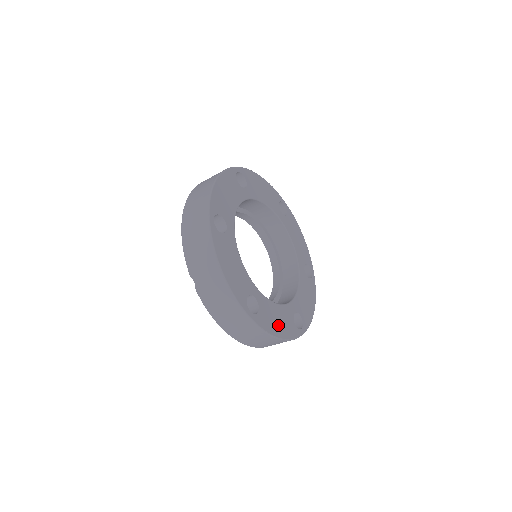
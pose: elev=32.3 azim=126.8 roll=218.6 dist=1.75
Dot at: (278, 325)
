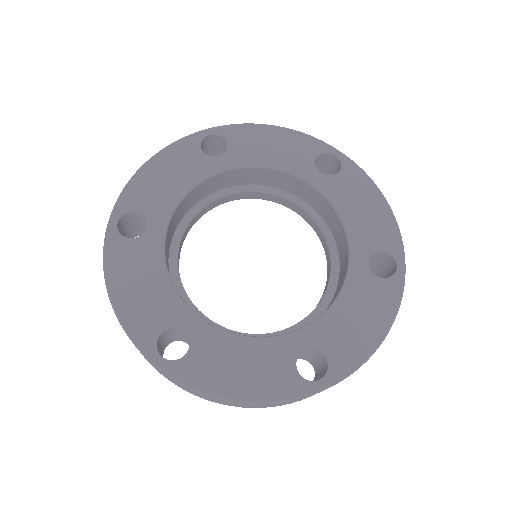
Dot at: (365, 325)
